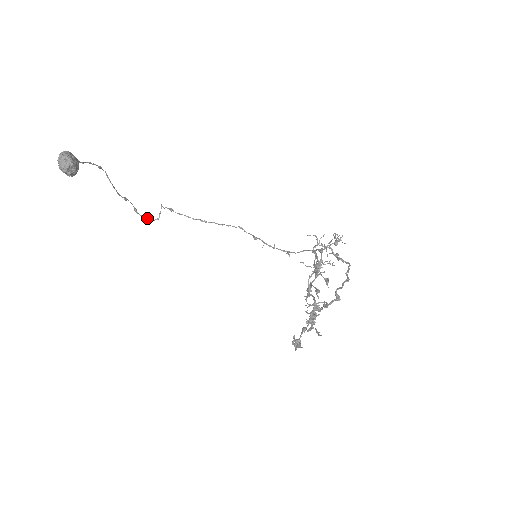
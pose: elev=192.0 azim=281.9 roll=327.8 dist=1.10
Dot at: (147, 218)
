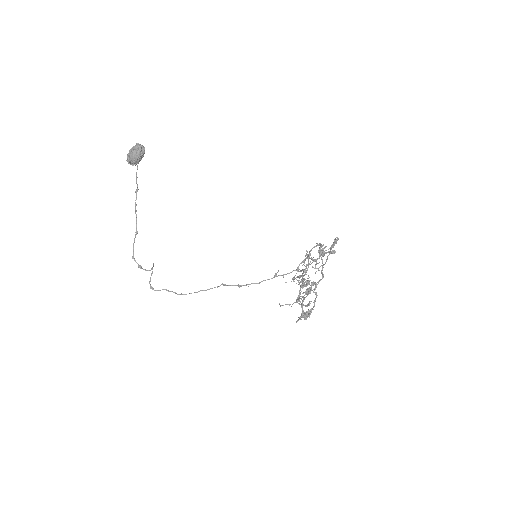
Dot at: (141, 266)
